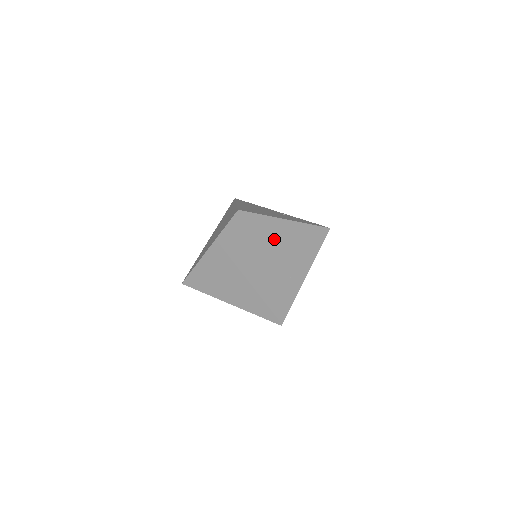
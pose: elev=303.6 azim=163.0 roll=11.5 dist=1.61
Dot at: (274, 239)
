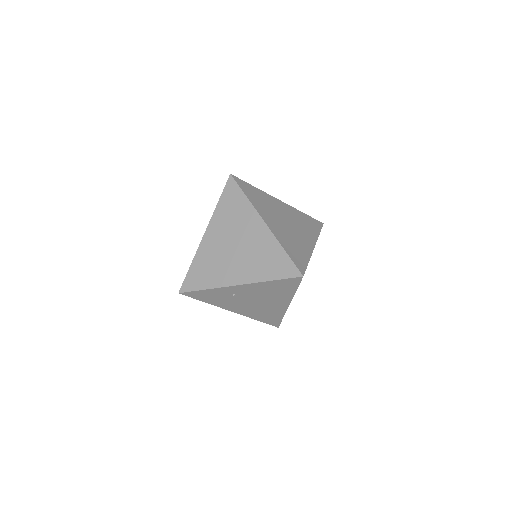
Dot at: (271, 207)
